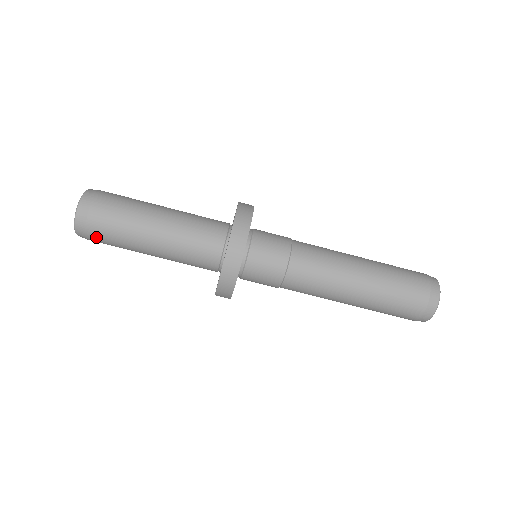
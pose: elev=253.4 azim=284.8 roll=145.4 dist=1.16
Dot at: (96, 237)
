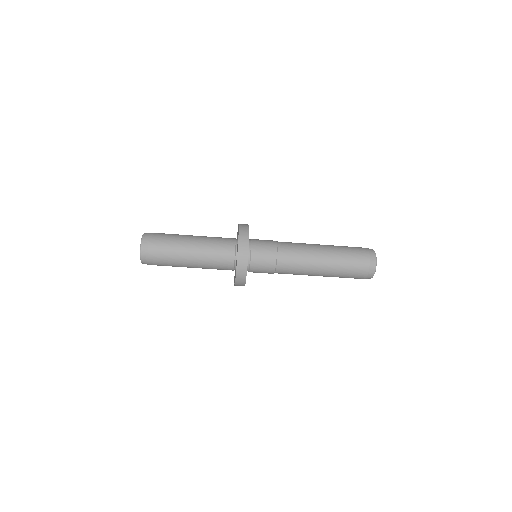
Dot at: occluded
